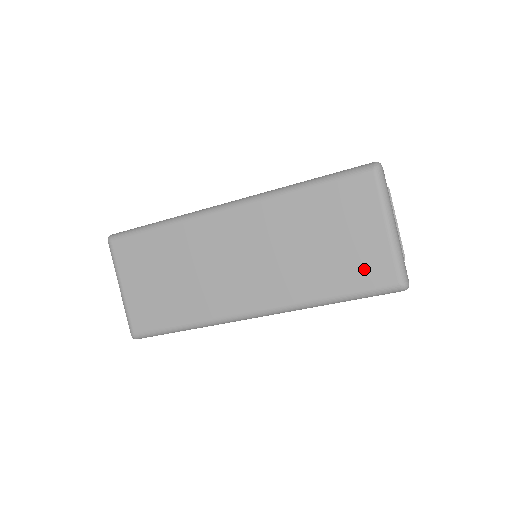
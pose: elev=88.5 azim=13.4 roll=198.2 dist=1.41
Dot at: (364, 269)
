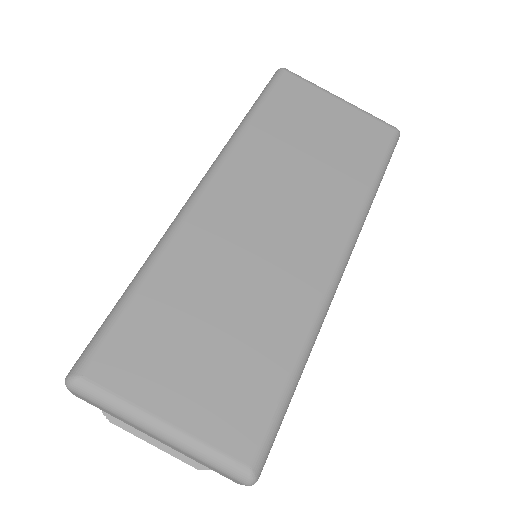
Dot at: (364, 139)
